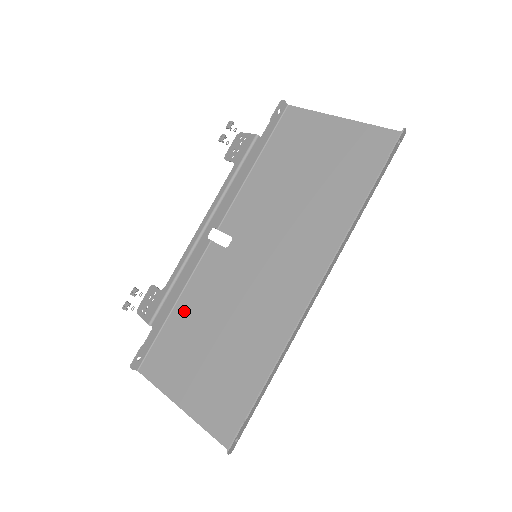
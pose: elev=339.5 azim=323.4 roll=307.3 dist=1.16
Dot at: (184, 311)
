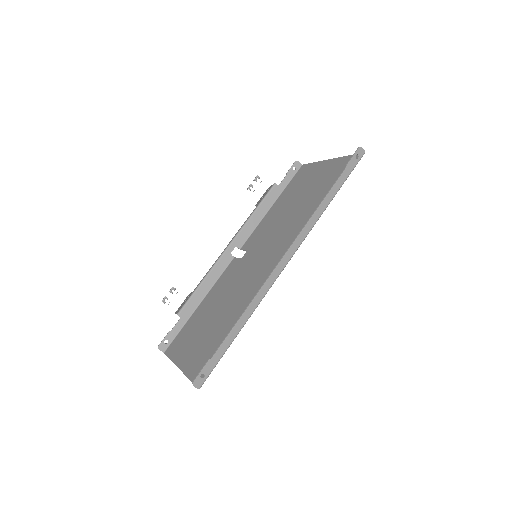
Dot at: (204, 305)
